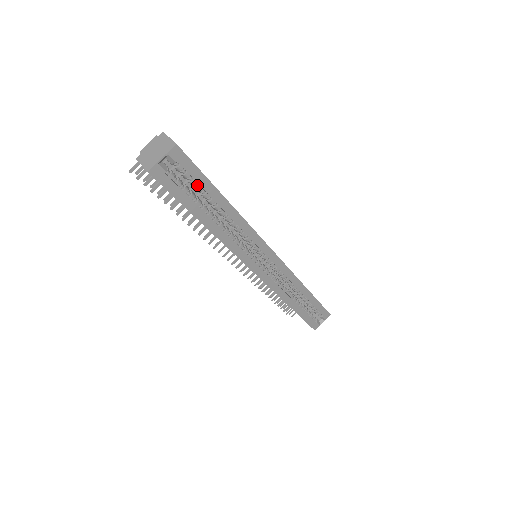
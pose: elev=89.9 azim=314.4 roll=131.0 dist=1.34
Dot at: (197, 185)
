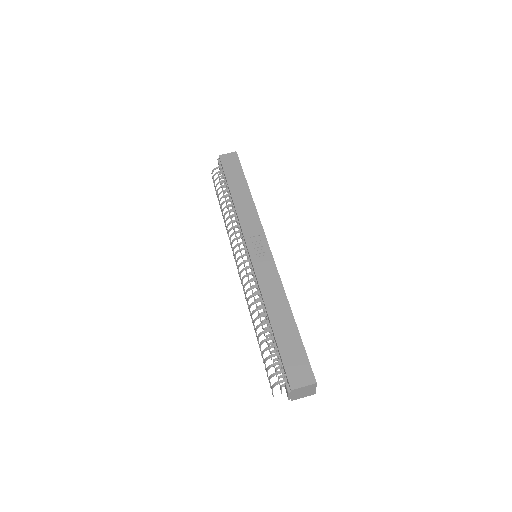
Dot at: occluded
